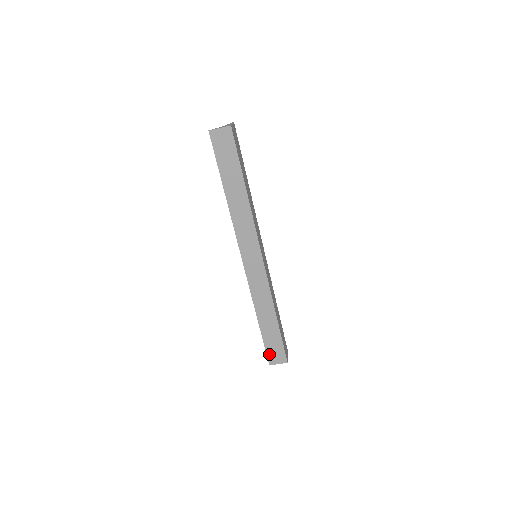
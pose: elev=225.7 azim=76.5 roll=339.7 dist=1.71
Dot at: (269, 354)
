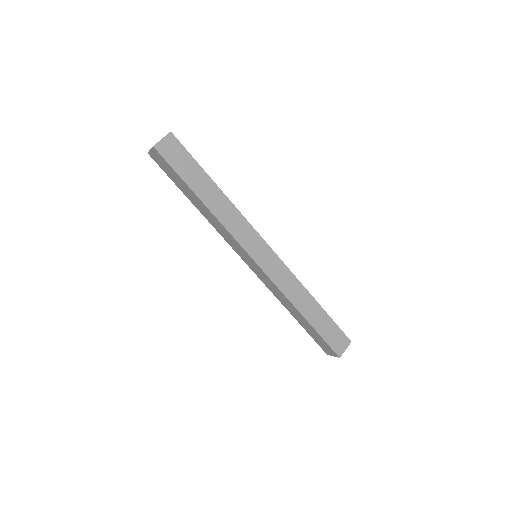
Dot at: (320, 345)
